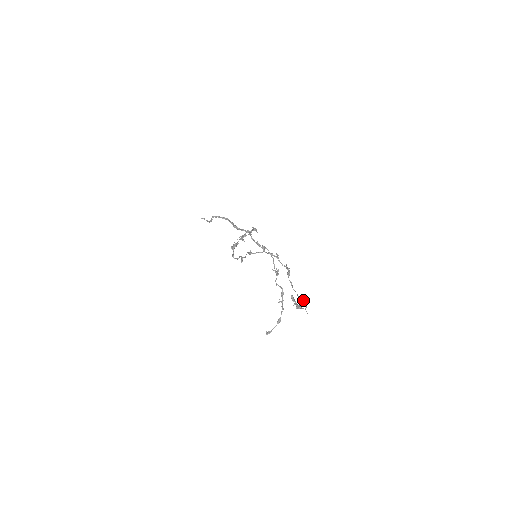
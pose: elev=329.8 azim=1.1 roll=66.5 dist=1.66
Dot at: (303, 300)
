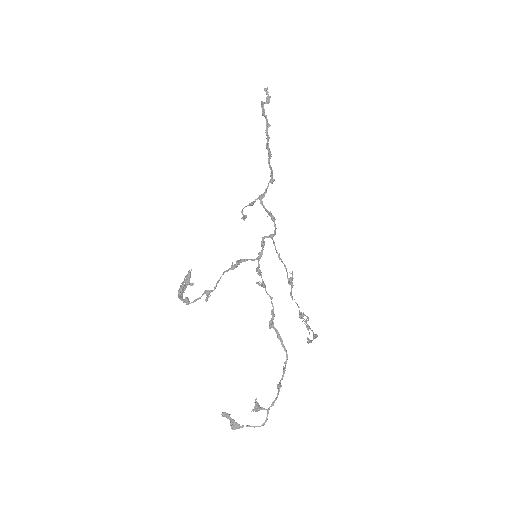
Dot at: occluded
